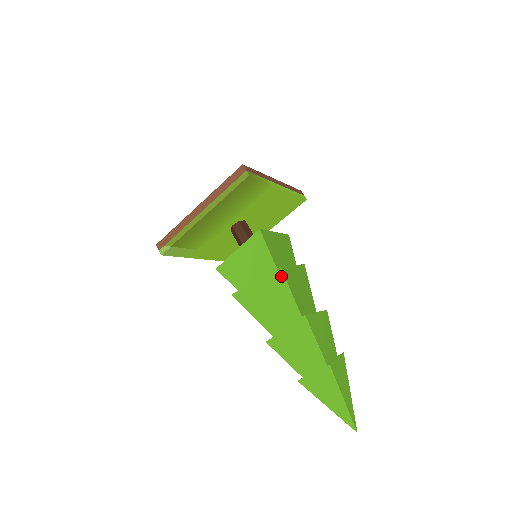
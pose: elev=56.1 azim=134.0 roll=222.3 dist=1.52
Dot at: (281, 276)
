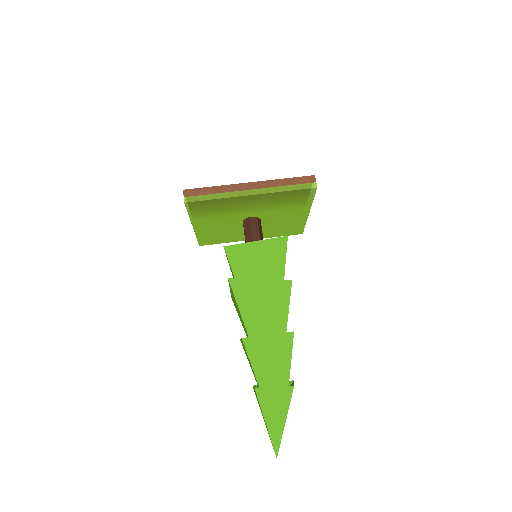
Dot at: (288, 287)
